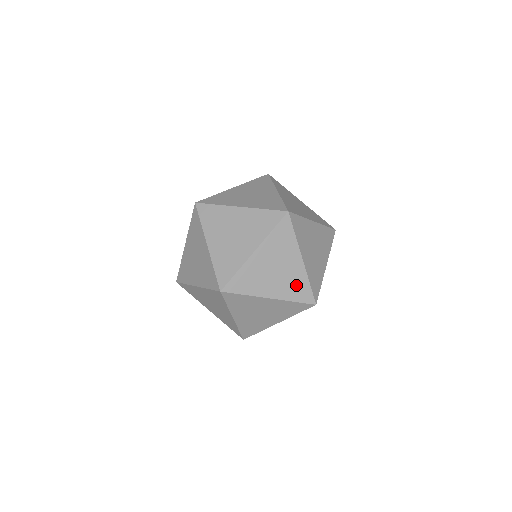
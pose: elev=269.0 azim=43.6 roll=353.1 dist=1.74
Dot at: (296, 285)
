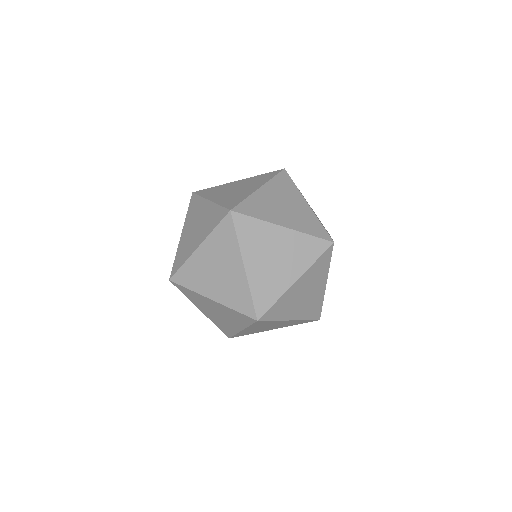
Dot at: (313, 306)
